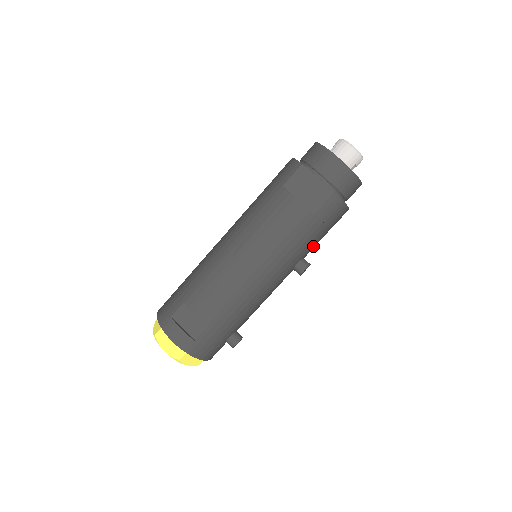
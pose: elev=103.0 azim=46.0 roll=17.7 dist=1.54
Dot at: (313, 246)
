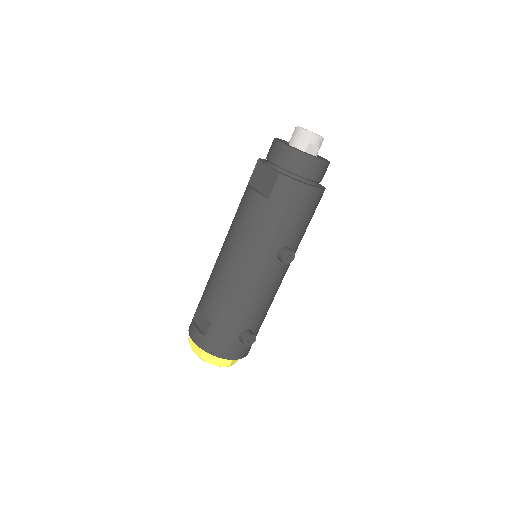
Dot at: (288, 232)
